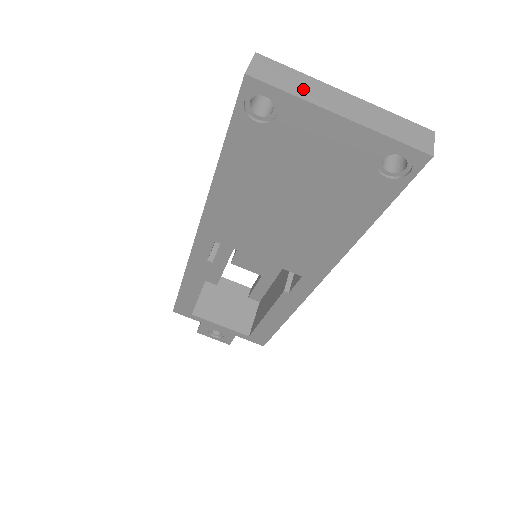
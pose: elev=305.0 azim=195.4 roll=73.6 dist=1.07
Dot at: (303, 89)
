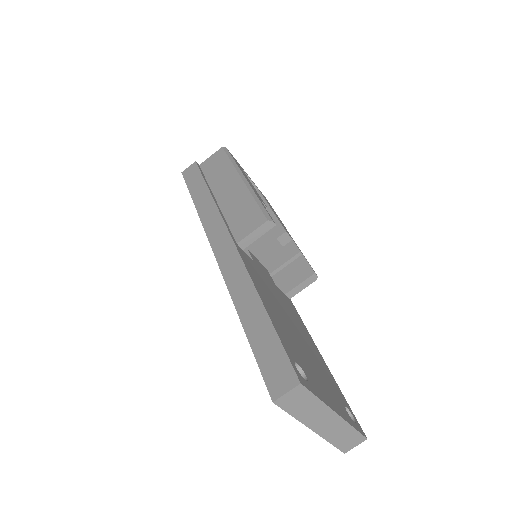
Dot at: (307, 413)
